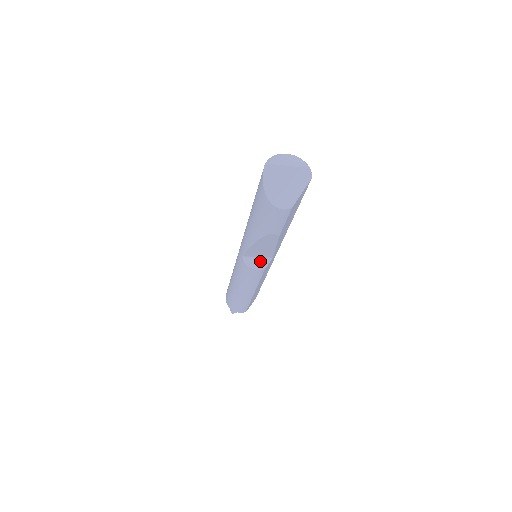
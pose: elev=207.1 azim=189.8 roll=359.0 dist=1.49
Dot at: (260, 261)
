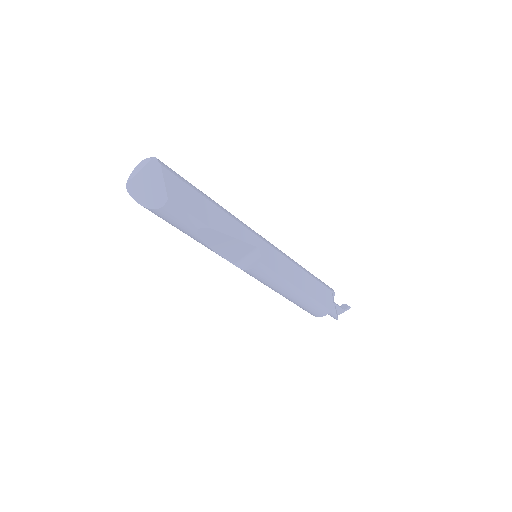
Dot at: (252, 258)
